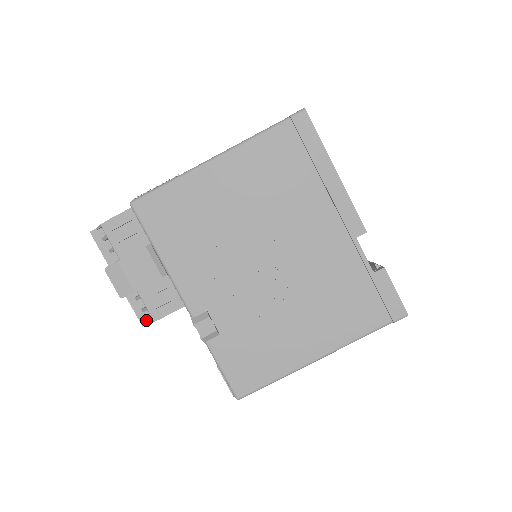
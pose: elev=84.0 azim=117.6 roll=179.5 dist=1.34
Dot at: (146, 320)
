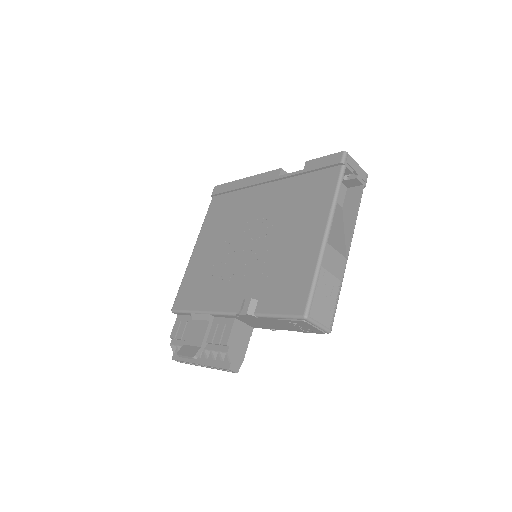
Dot at: (228, 363)
